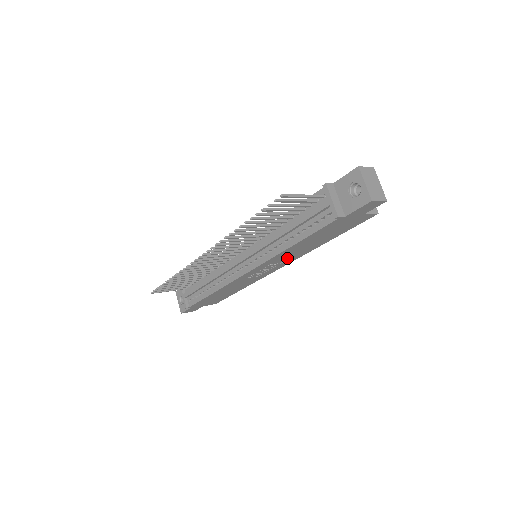
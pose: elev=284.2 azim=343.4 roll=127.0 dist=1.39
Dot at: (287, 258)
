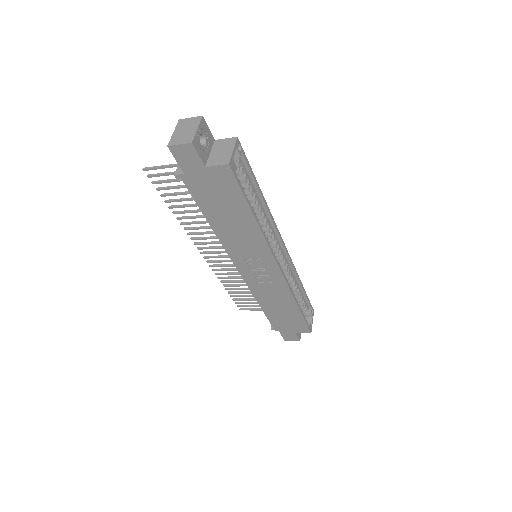
Dot at: (251, 249)
